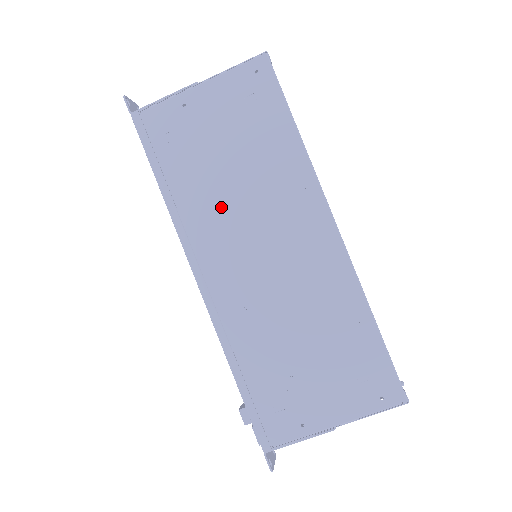
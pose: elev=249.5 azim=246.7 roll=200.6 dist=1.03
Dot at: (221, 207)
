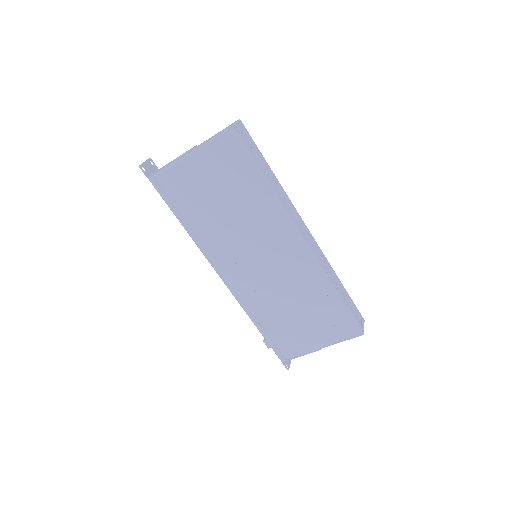
Dot at: (225, 234)
